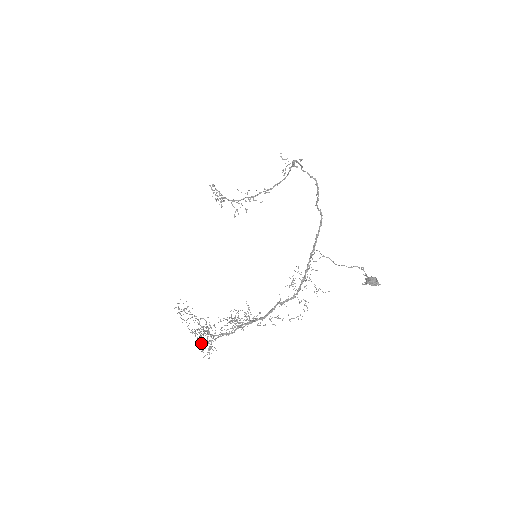
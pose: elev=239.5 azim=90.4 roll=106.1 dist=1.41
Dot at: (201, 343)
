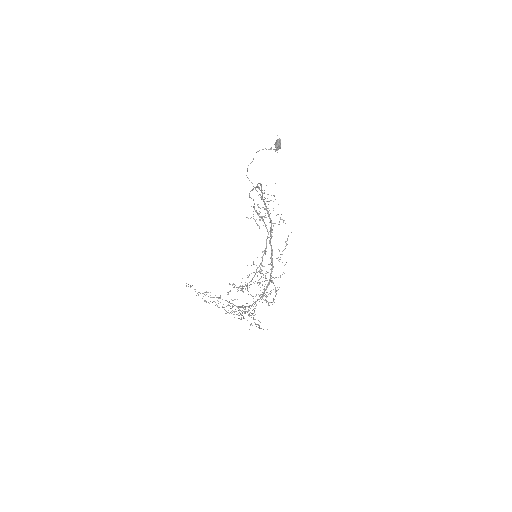
Dot at: occluded
